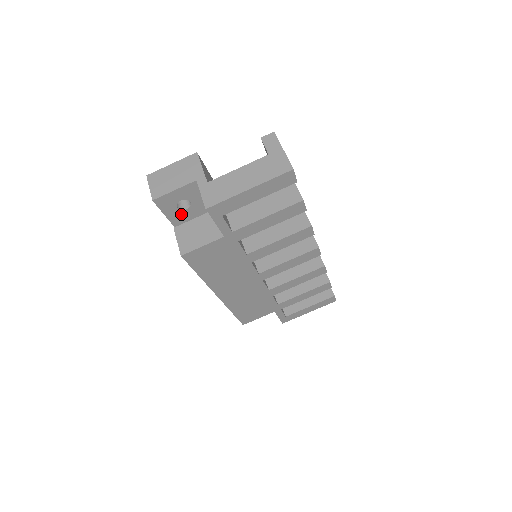
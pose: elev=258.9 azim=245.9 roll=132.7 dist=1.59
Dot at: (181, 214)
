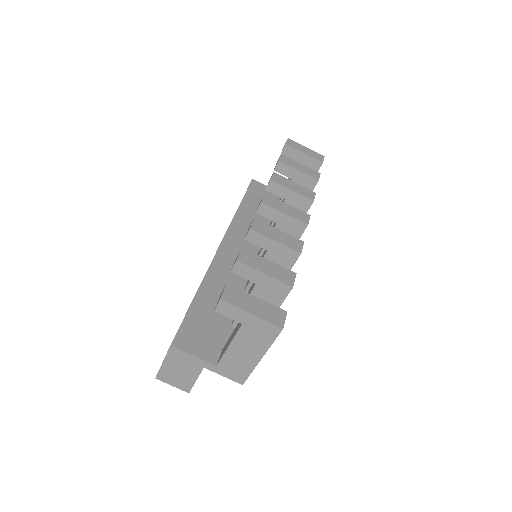
Dot at: occluded
